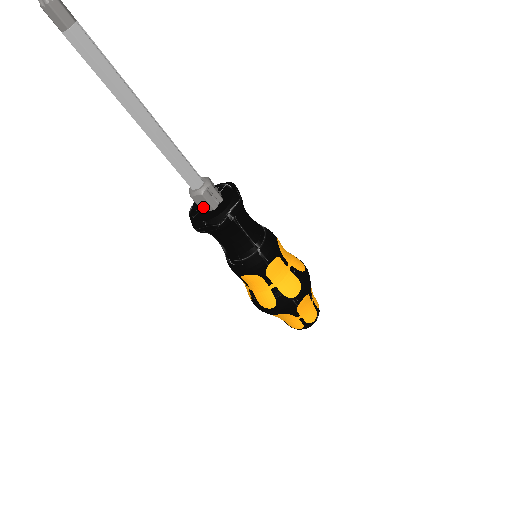
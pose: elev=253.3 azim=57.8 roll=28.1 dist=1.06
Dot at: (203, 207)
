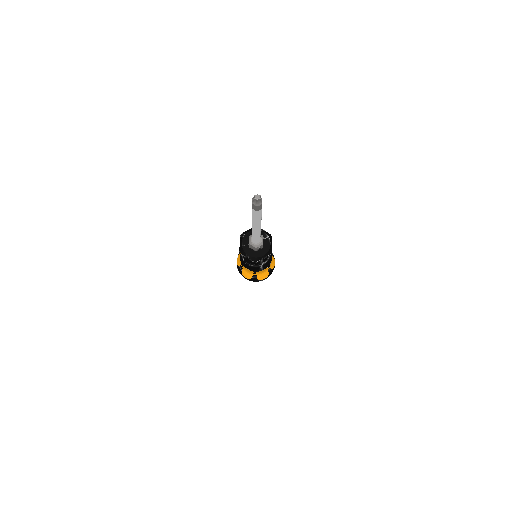
Dot at: (251, 247)
